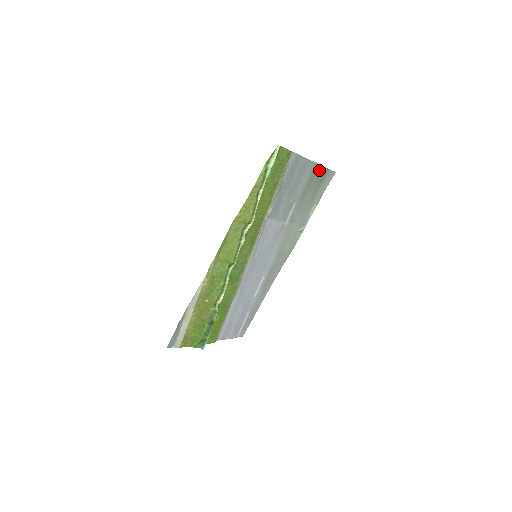
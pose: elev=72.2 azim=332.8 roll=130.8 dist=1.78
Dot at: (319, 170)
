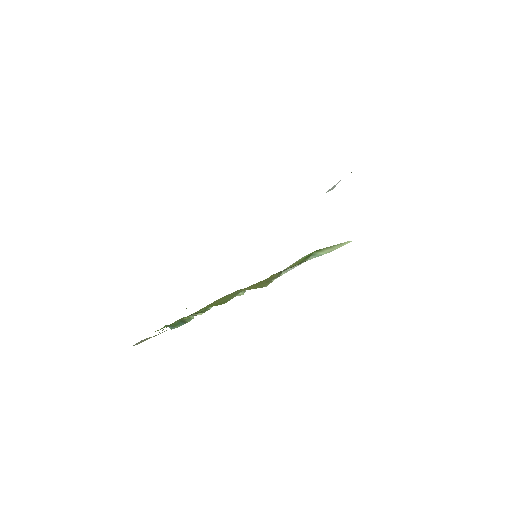
Dot at: occluded
